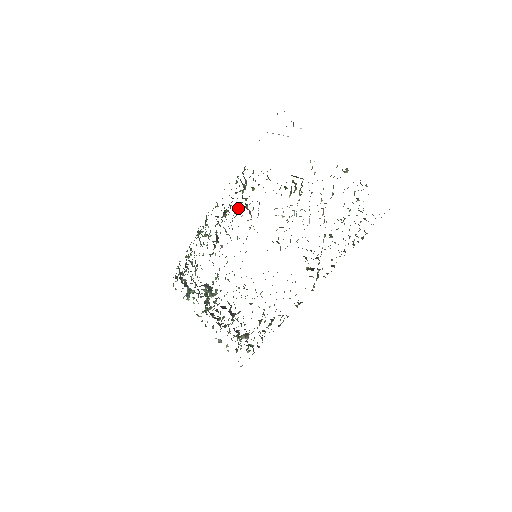
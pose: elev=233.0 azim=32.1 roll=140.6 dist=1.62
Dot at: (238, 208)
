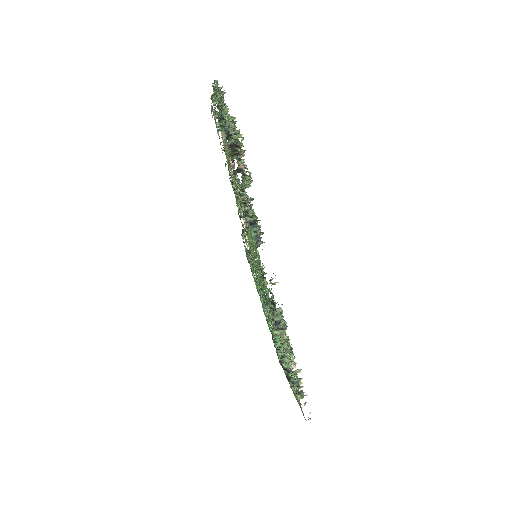
Dot at: occluded
